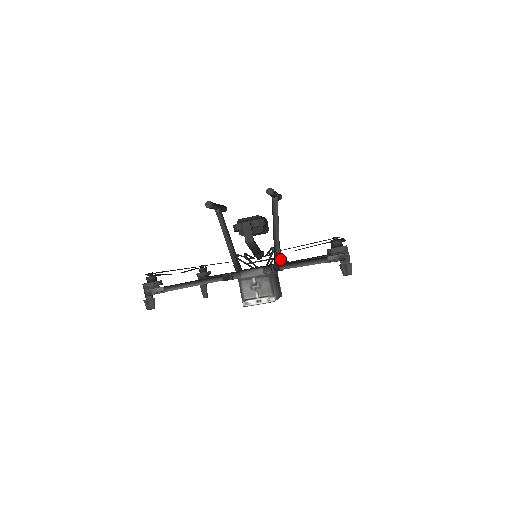
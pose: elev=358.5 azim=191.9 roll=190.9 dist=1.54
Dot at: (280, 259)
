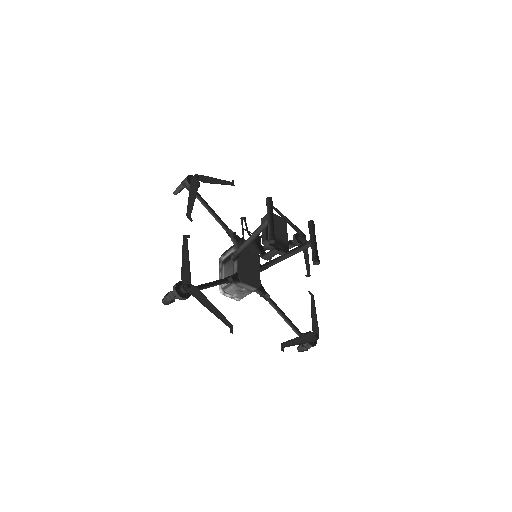
Dot at: (268, 267)
